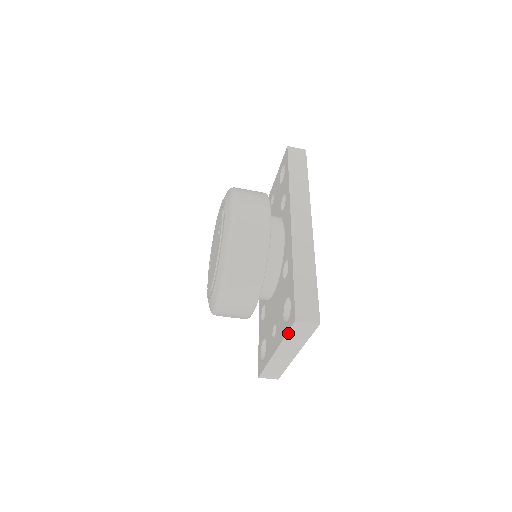
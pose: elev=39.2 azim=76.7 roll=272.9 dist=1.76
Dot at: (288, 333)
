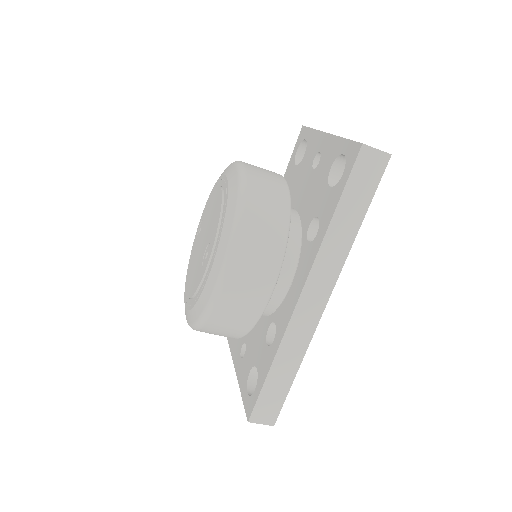
Dot at: (244, 401)
